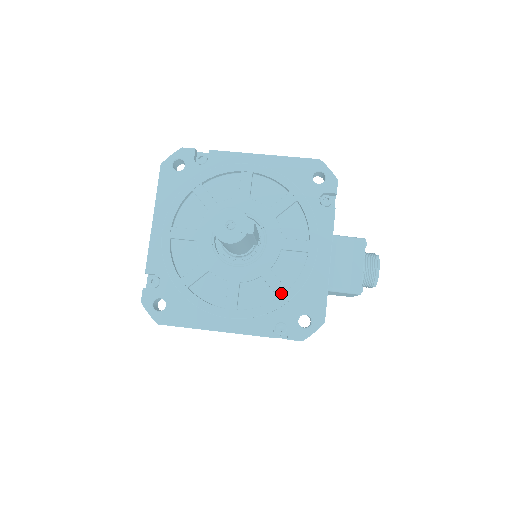
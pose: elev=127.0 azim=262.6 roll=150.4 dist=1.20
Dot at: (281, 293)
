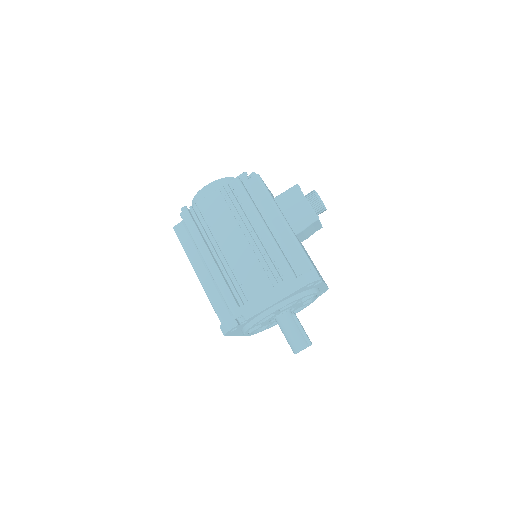
Dot at: (309, 303)
